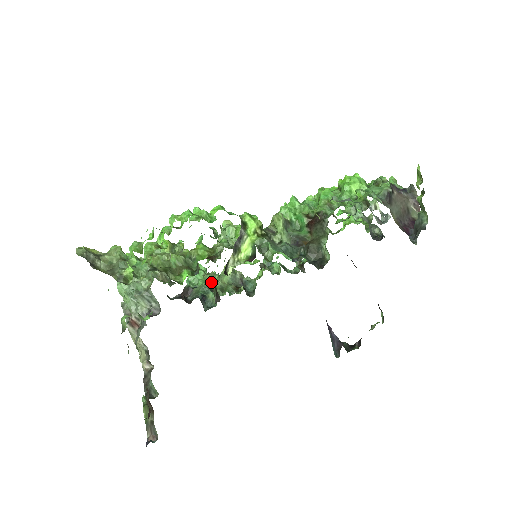
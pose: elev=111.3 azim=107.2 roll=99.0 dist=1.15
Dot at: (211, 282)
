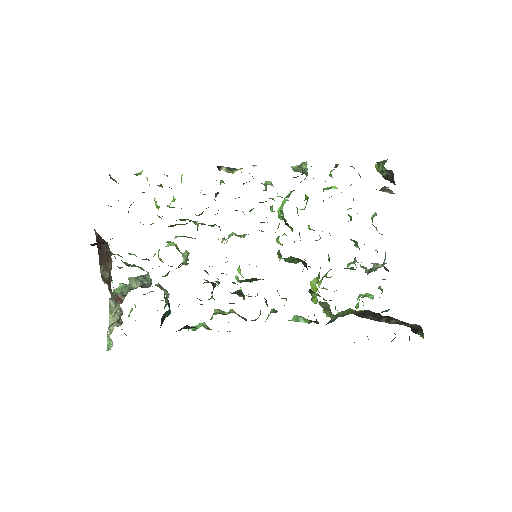
Dot at: (211, 319)
